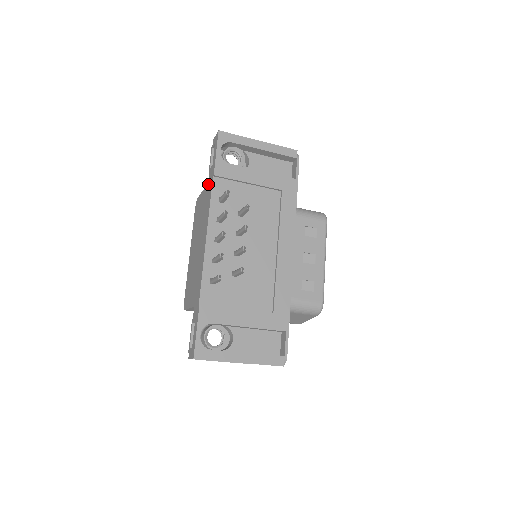
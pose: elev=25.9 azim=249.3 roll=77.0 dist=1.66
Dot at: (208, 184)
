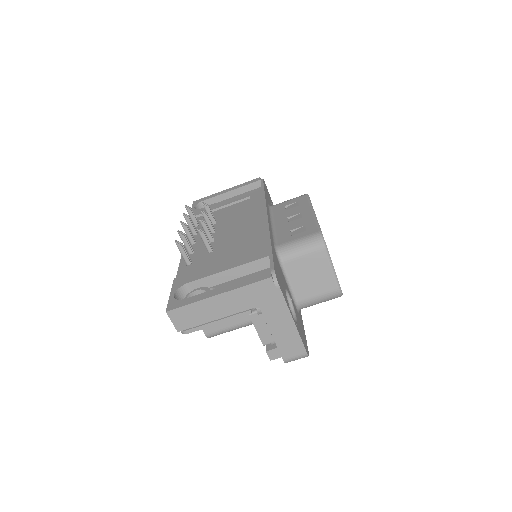
Dot at: occluded
